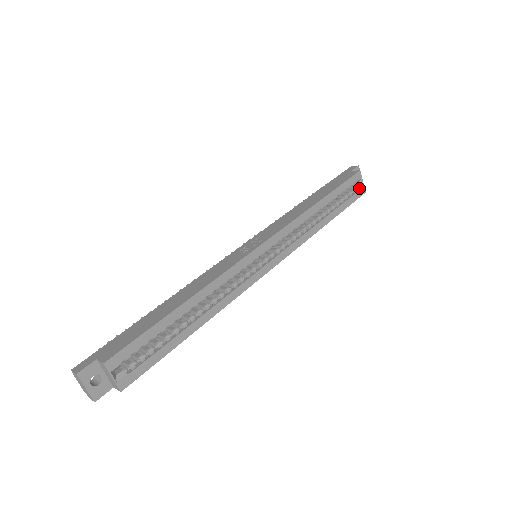
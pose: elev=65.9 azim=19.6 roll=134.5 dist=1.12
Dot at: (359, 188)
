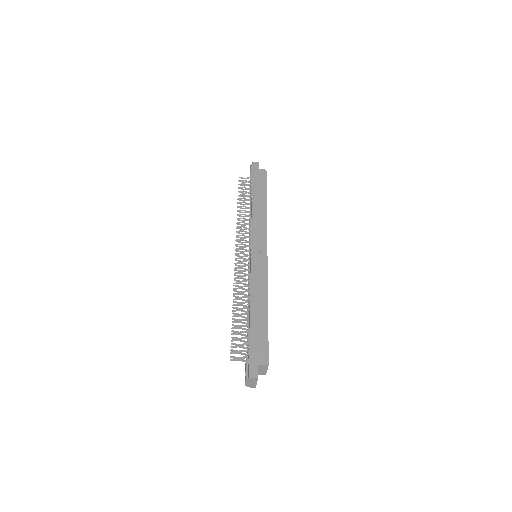
Dot at: occluded
